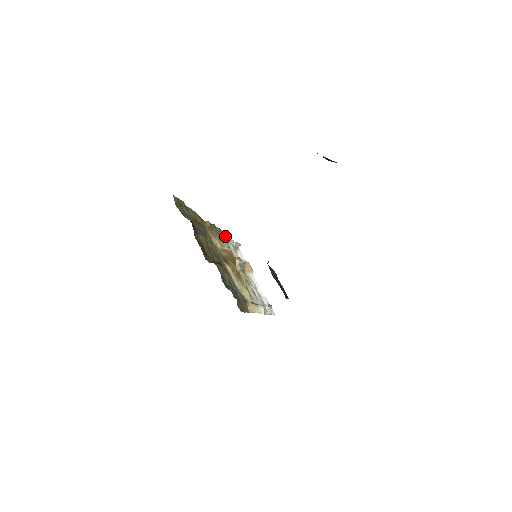
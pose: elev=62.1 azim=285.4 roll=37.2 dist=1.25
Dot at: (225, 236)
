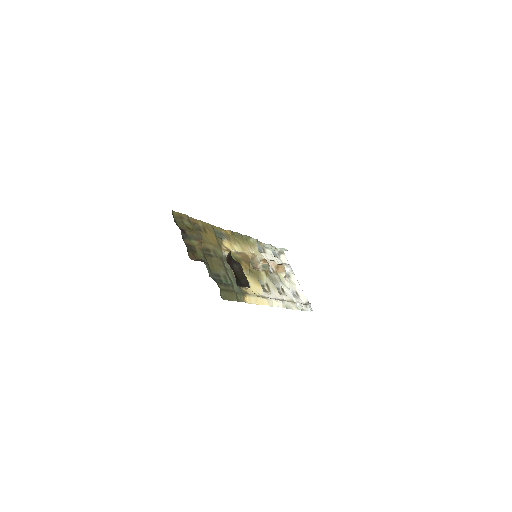
Dot at: occluded
